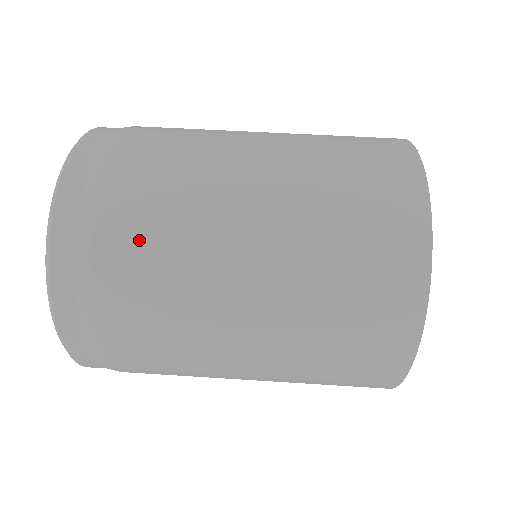
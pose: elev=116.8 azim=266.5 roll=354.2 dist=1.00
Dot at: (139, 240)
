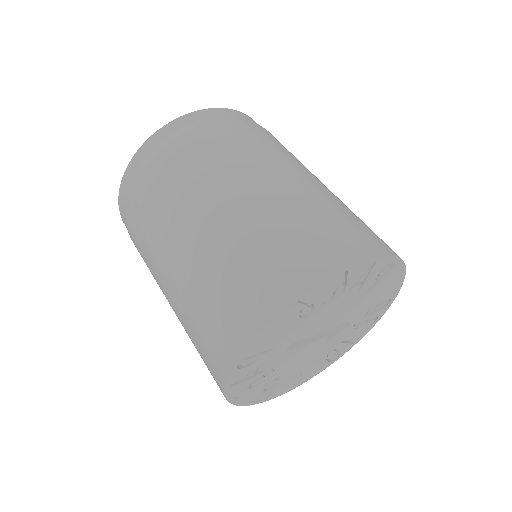
Dot at: (191, 155)
